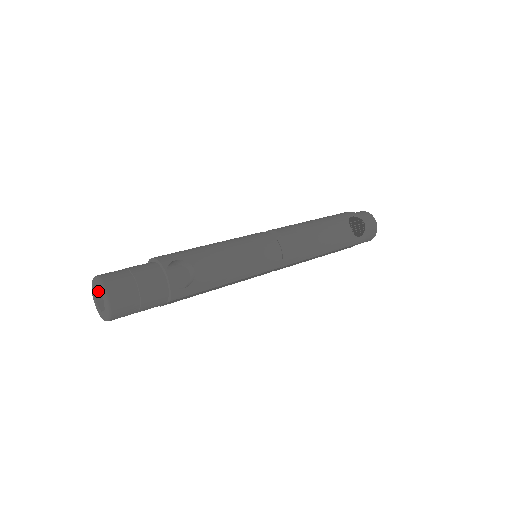
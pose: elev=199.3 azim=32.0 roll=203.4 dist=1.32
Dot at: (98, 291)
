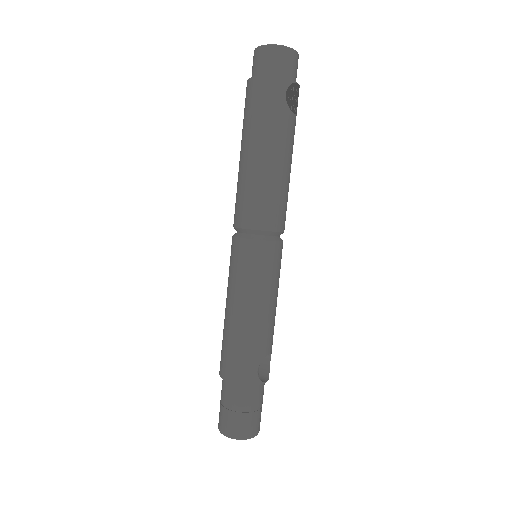
Dot at: occluded
